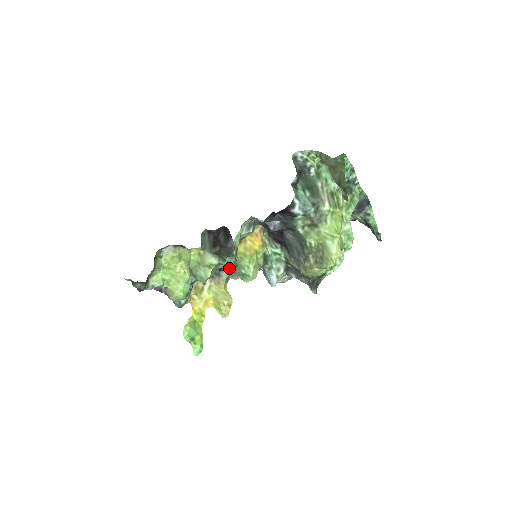
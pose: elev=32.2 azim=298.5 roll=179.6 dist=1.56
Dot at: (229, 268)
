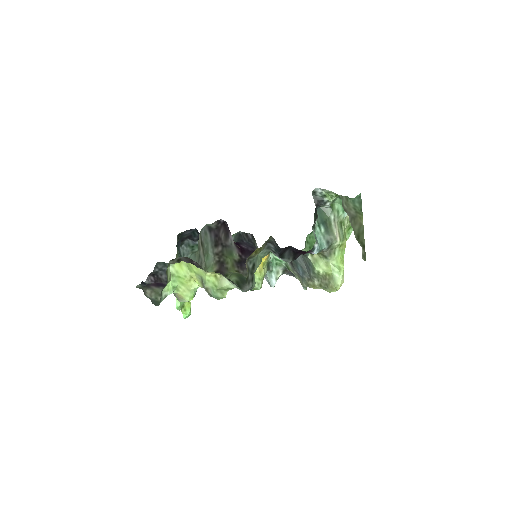
Dot at: occluded
